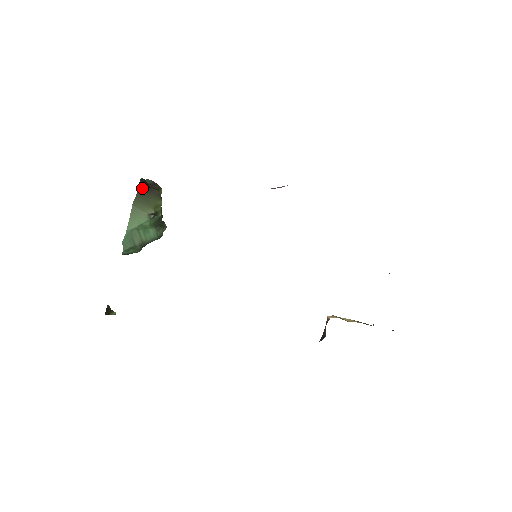
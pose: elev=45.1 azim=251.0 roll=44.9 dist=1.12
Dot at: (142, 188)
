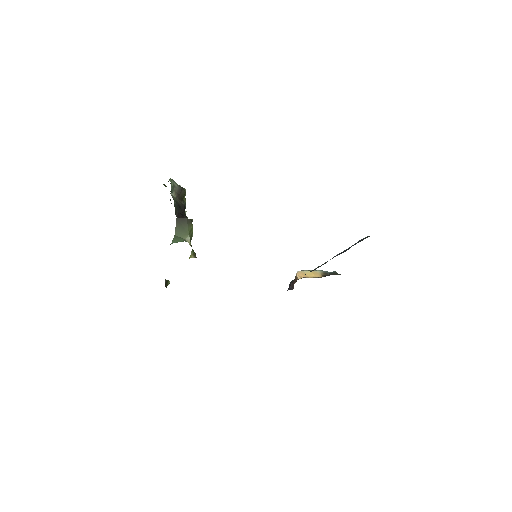
Dot at: (178, 219)
